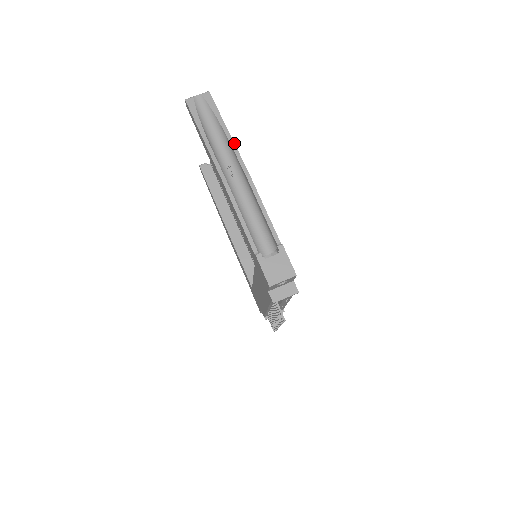
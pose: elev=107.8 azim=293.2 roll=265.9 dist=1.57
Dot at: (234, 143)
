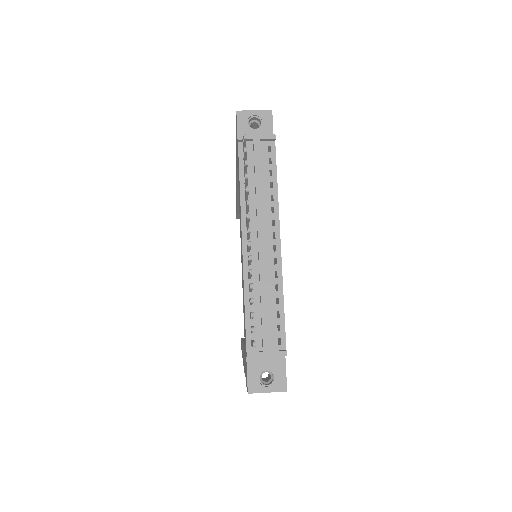
Dot at: occluded
